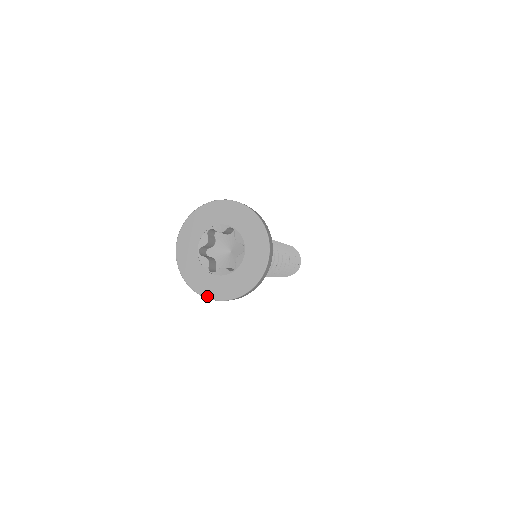
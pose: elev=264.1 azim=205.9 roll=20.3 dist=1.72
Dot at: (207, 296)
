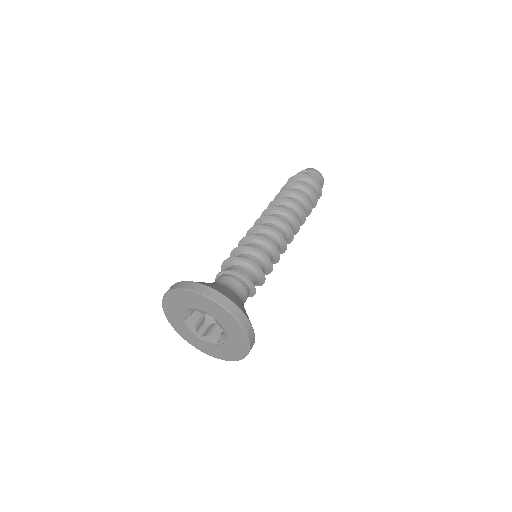
Dot at: (198, 349)
